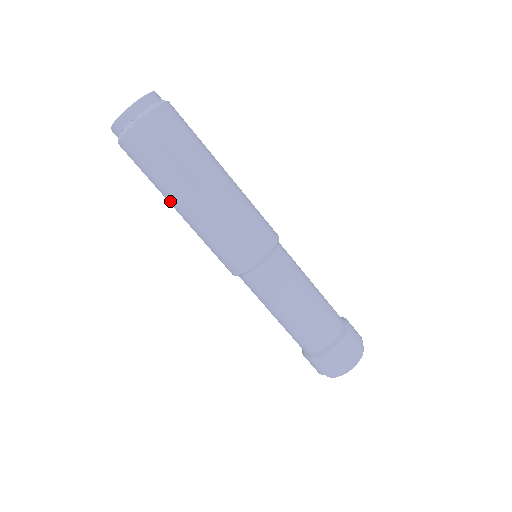
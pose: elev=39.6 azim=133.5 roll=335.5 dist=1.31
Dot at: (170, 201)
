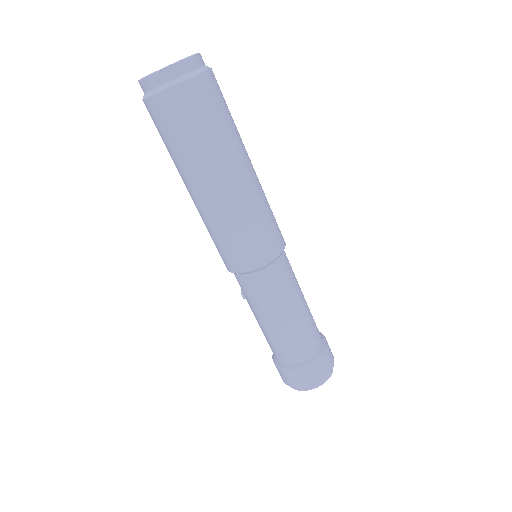
Dot at: (190, 178)
